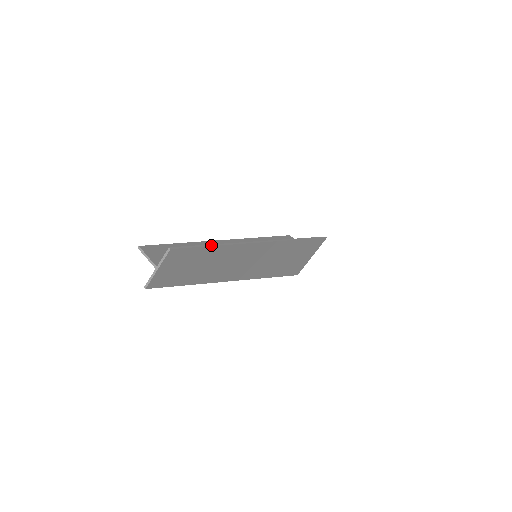
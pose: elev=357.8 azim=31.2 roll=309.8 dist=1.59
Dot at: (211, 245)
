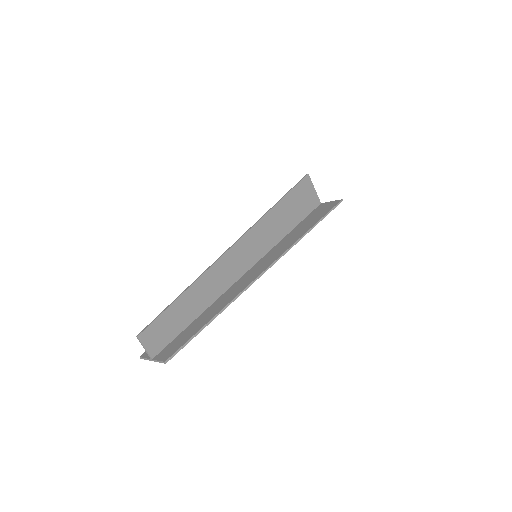
Dot at: (207, 325)
